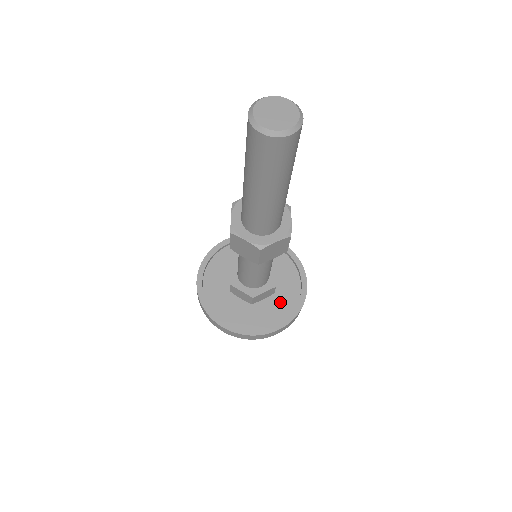
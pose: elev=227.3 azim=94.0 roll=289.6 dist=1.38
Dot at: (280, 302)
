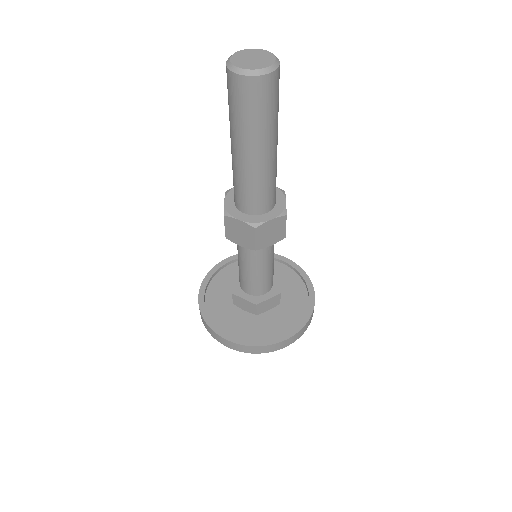
Dot at: (287, 313)
